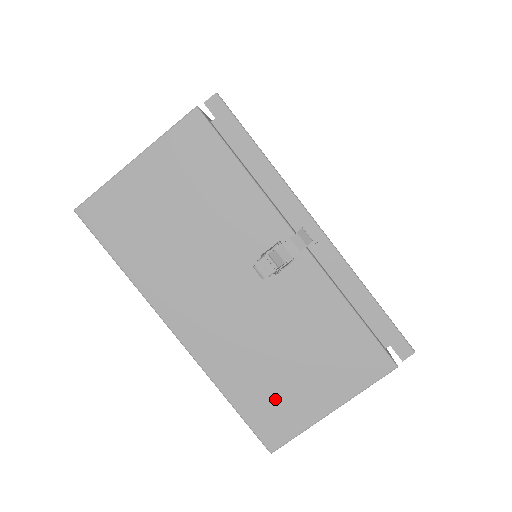
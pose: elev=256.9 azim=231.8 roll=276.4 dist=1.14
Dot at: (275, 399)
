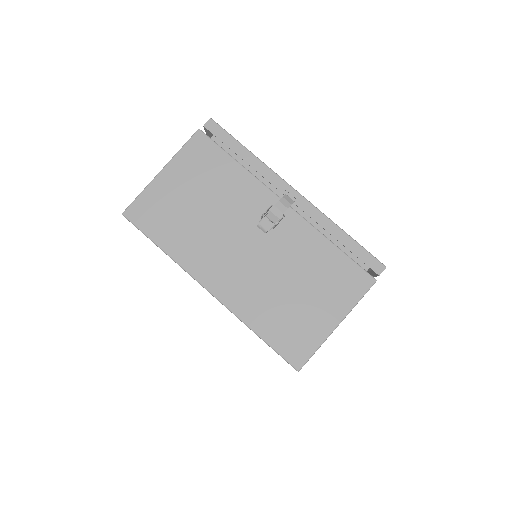
Dot at: (292, 325)
